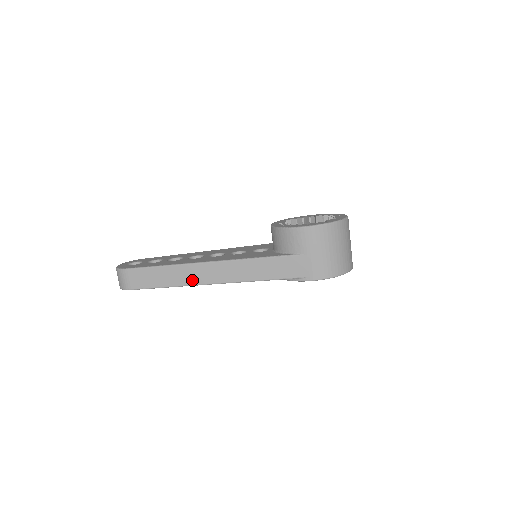
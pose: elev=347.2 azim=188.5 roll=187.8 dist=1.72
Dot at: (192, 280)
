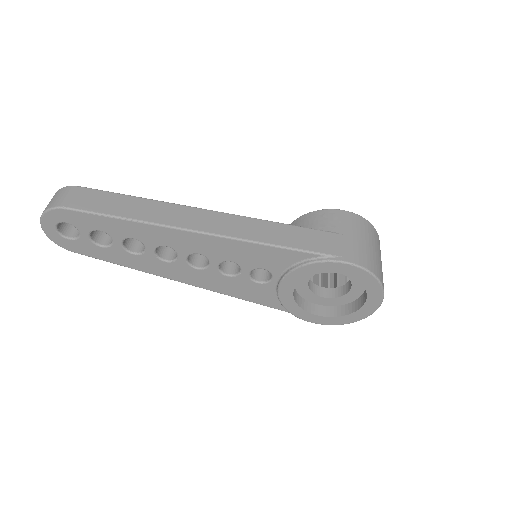
Dot at: (173, 220)
